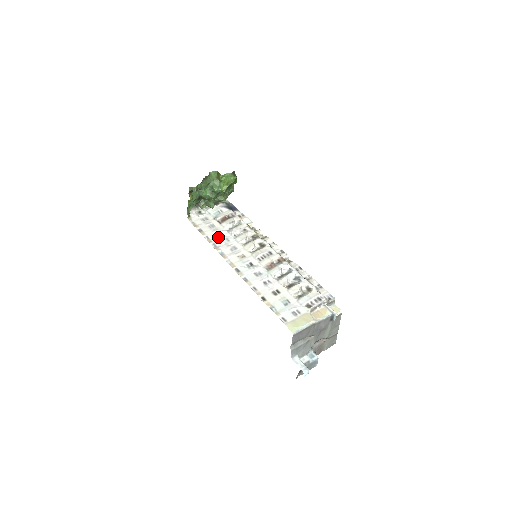
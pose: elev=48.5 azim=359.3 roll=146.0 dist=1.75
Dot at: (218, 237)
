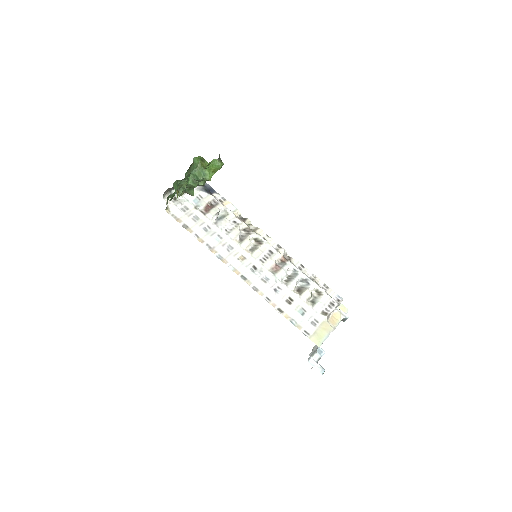
Dot at: (208, 234)
